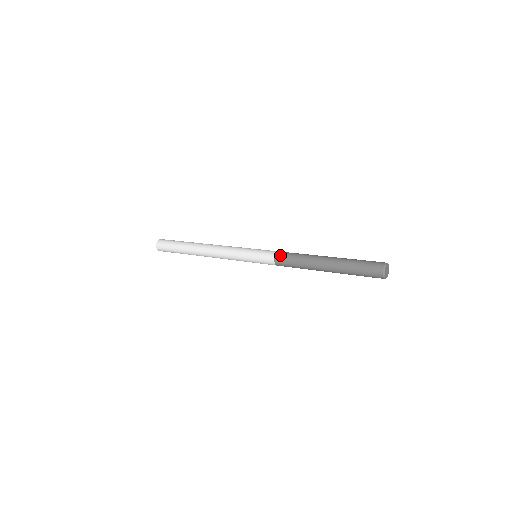
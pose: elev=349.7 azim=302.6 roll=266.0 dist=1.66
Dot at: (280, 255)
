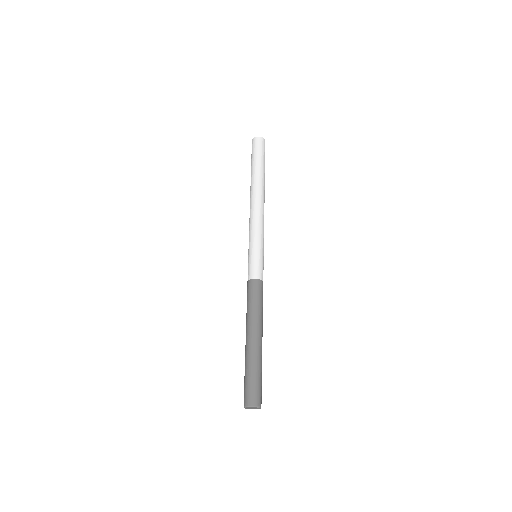
Dot at: (249, 285)
